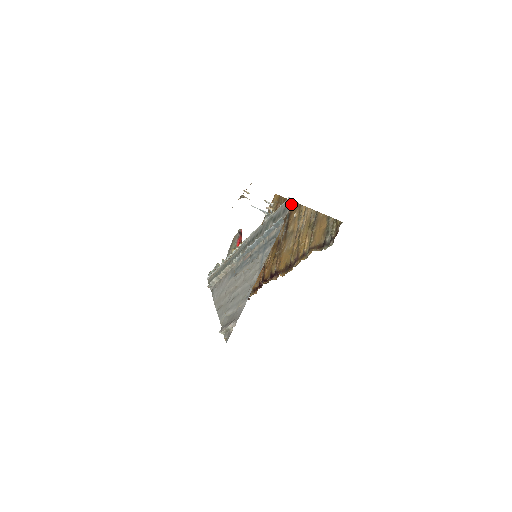
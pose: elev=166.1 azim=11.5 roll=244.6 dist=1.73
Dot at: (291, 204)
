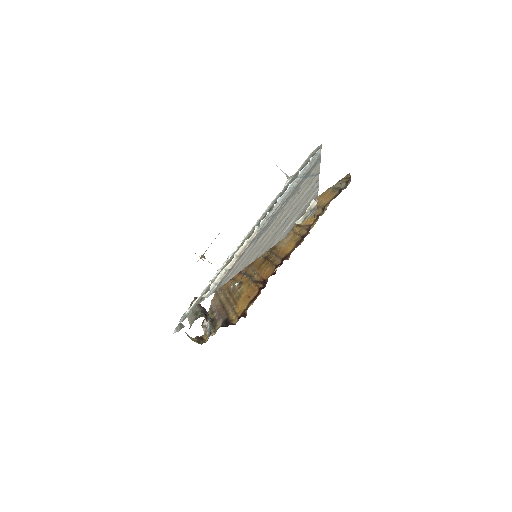
Dot at: (321, 146)
